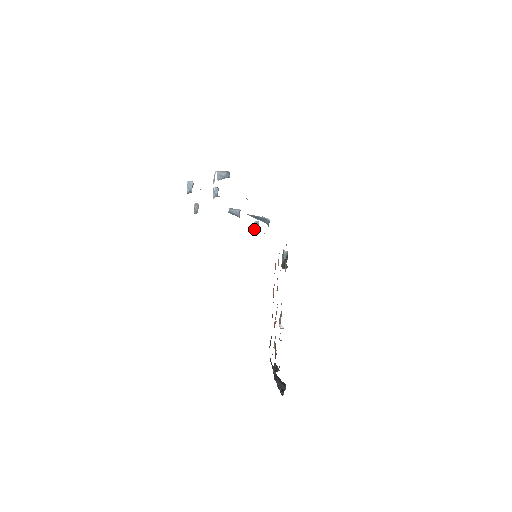
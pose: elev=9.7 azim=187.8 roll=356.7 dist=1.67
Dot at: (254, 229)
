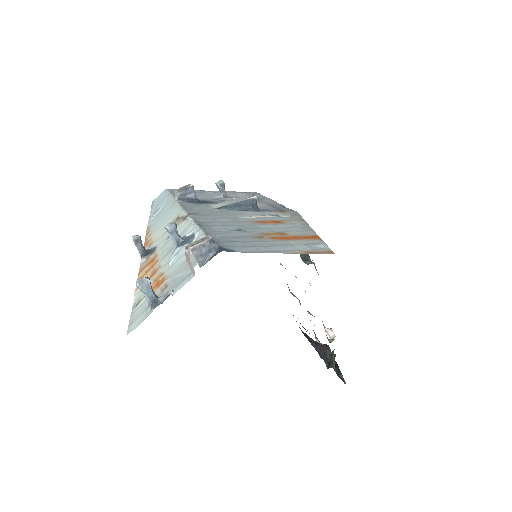
Dot at: (221, 196)
